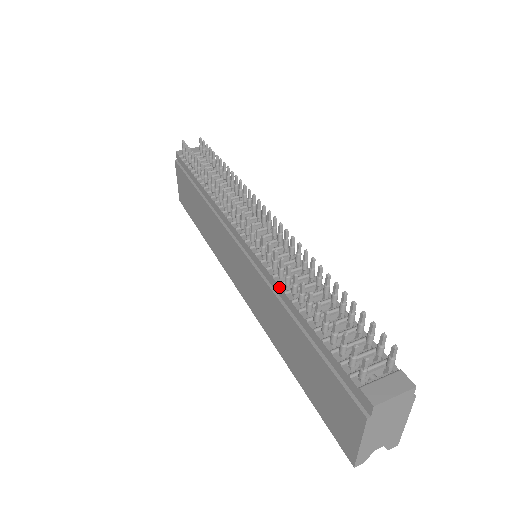
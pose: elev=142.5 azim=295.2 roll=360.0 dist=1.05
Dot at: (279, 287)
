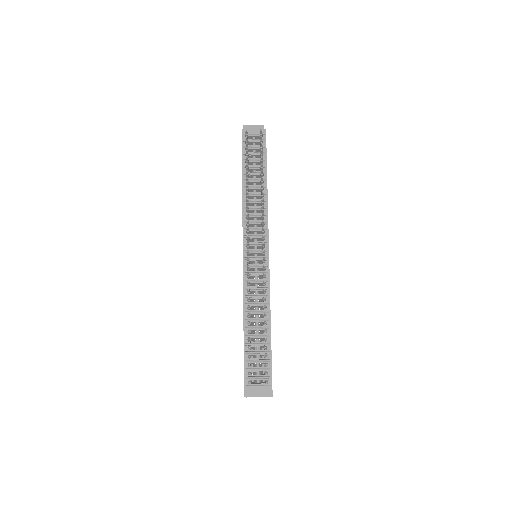
Dot at: (245, 306)
